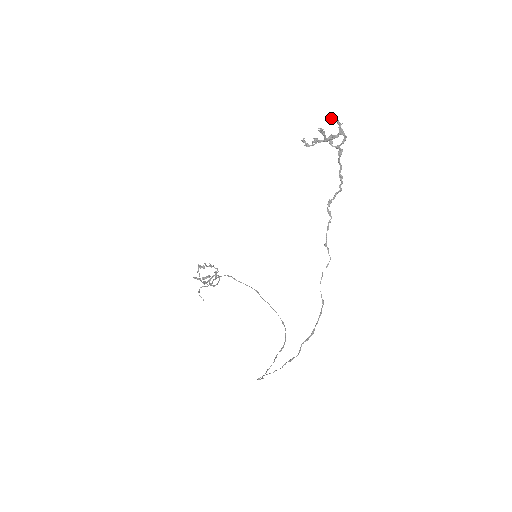
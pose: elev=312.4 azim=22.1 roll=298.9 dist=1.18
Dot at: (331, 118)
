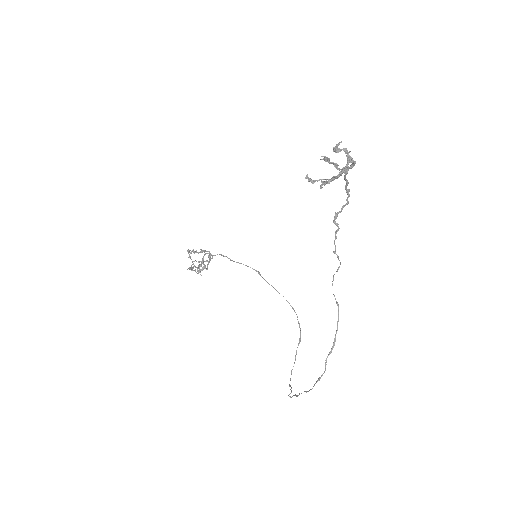
Dot at: (337, 148)
